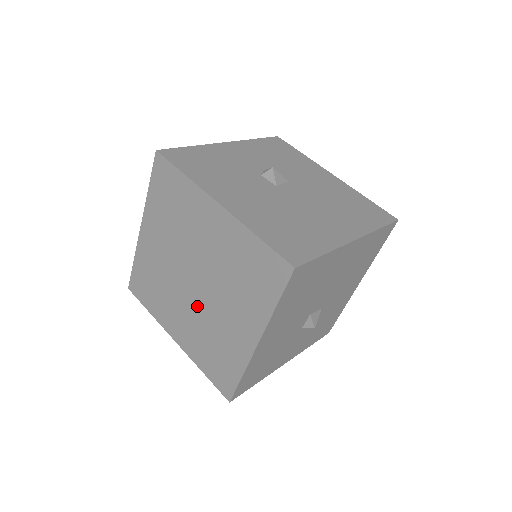
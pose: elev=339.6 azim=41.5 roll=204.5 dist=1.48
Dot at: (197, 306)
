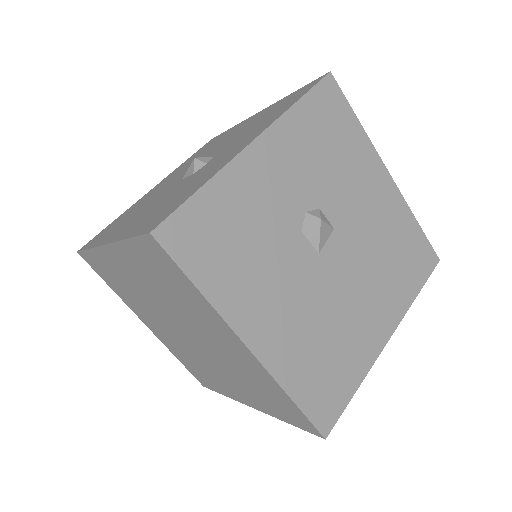
Dot at: (183, 342)
